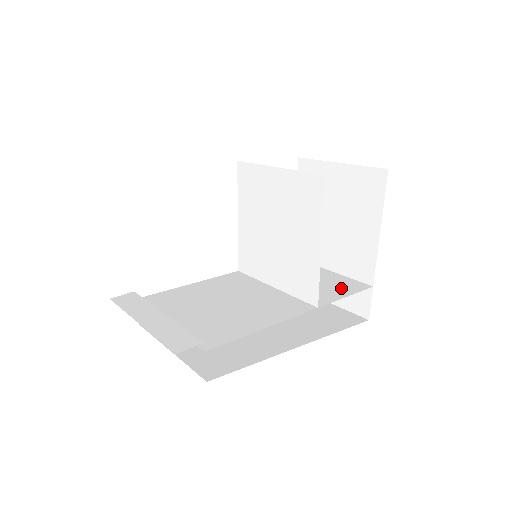
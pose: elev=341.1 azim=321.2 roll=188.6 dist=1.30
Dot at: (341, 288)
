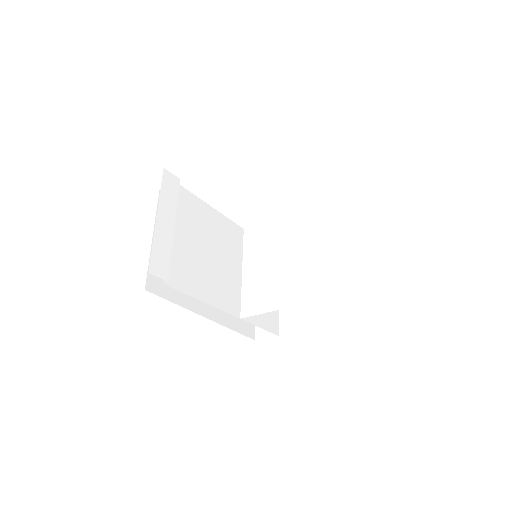
Dot at: (266, 317)
